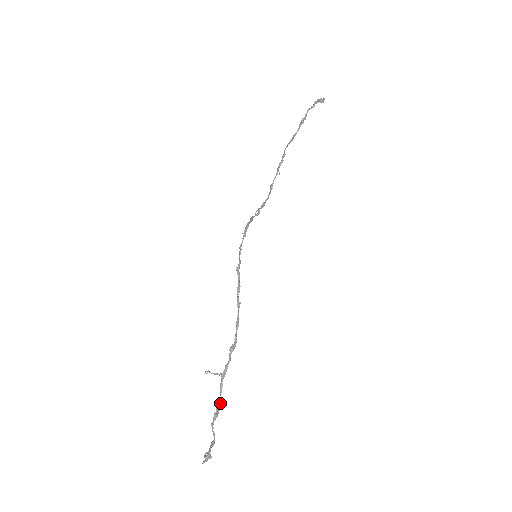
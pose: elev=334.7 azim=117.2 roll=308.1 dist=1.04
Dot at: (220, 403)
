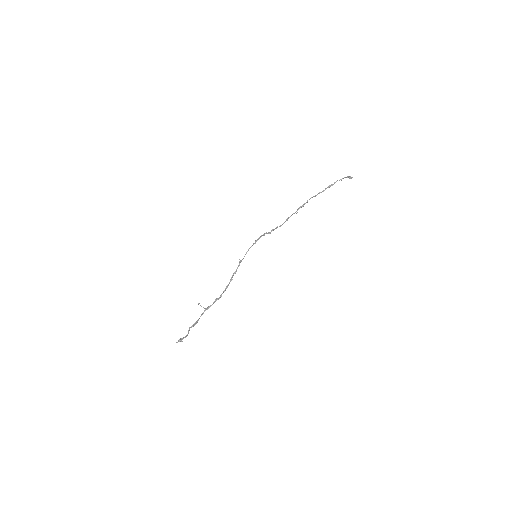
Dot at: occluded
